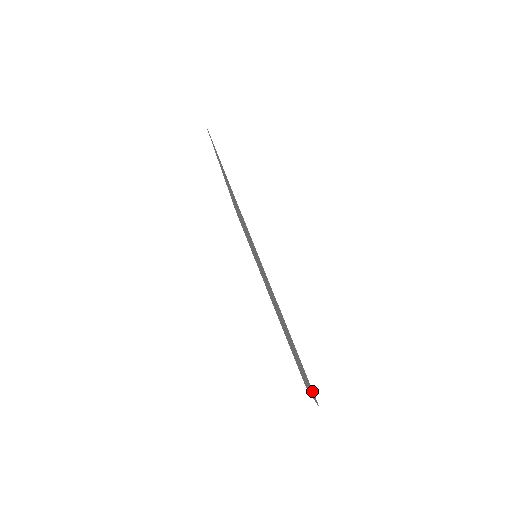
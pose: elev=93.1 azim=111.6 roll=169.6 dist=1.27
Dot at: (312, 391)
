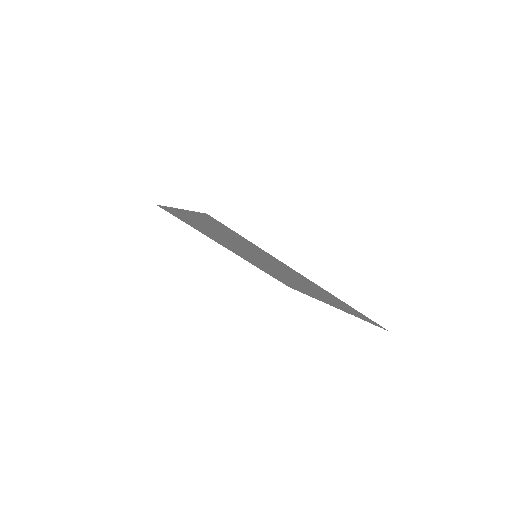
Dot at: (374, 323)
